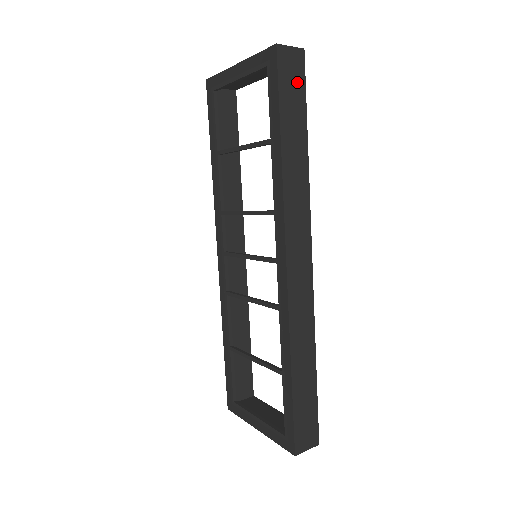
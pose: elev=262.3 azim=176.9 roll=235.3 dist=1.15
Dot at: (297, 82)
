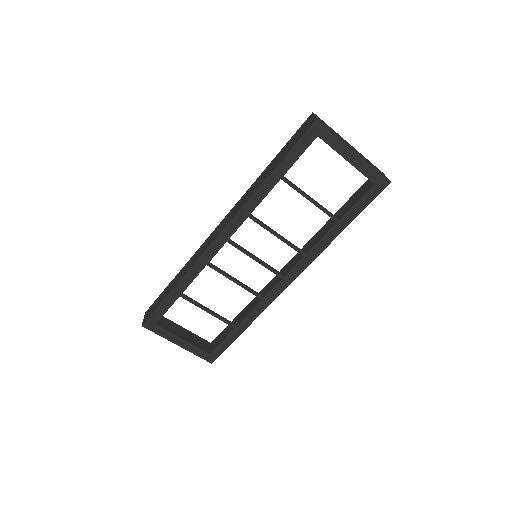
Dot at: occluded
